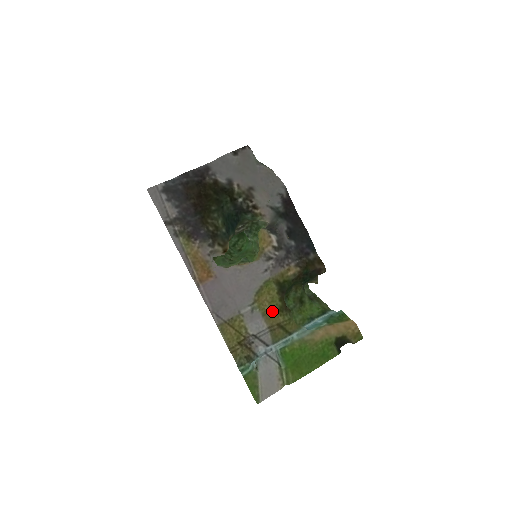
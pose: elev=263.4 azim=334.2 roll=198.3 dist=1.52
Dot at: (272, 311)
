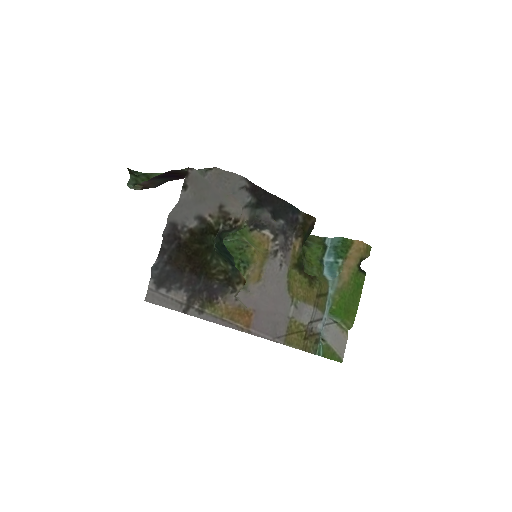
Dot at: (307, 291)
